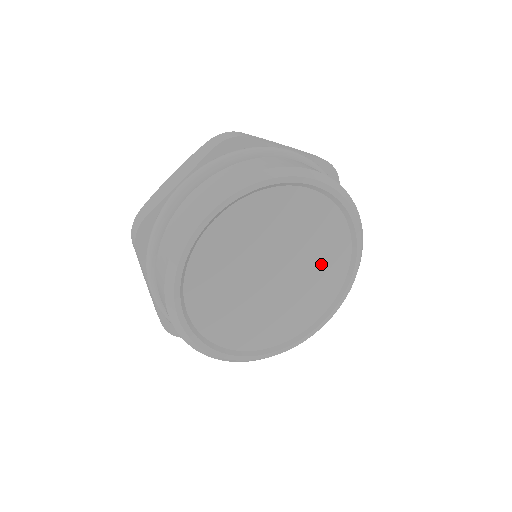
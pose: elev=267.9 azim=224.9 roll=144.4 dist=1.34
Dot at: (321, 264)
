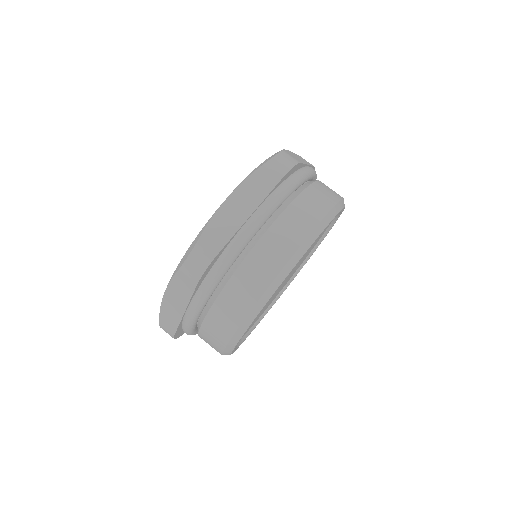
Dot at: occluded
